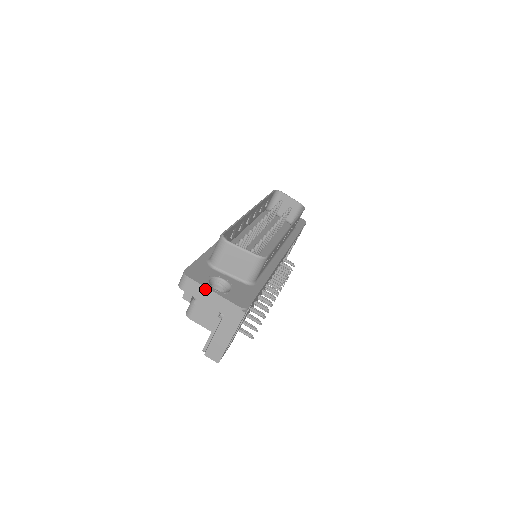
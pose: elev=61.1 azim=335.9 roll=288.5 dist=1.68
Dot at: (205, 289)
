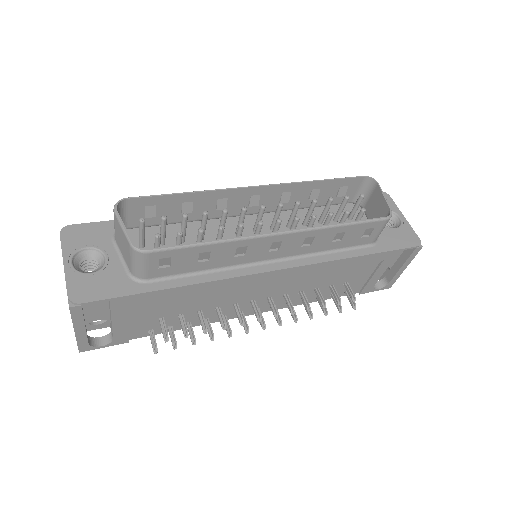
Dot at: (63, 256)
